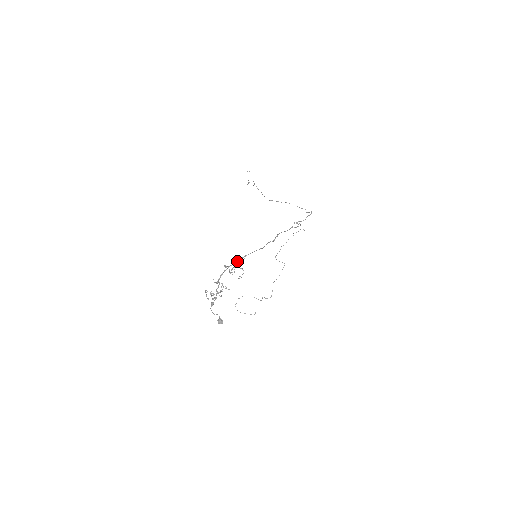
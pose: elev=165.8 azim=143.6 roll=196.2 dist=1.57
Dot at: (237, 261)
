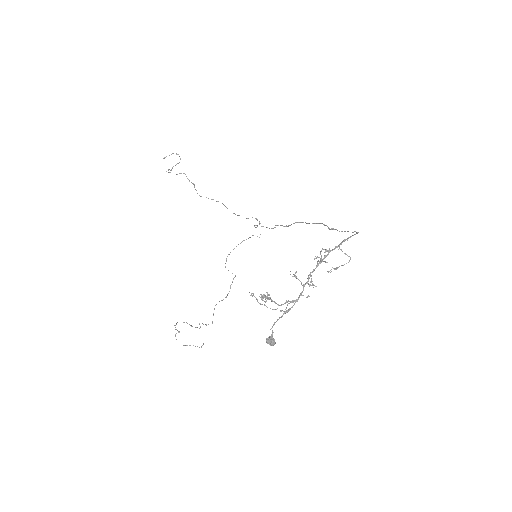
Dot at: (339, 244)
